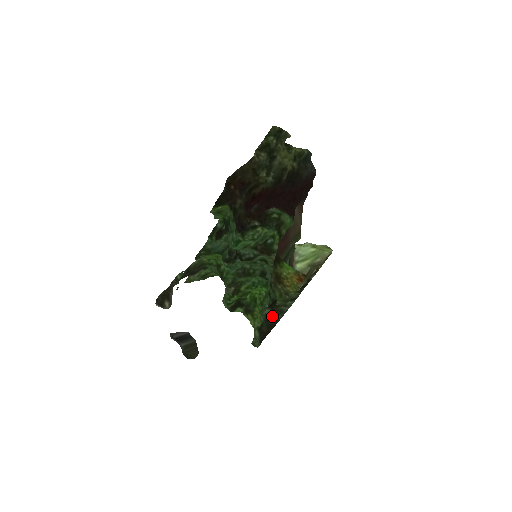
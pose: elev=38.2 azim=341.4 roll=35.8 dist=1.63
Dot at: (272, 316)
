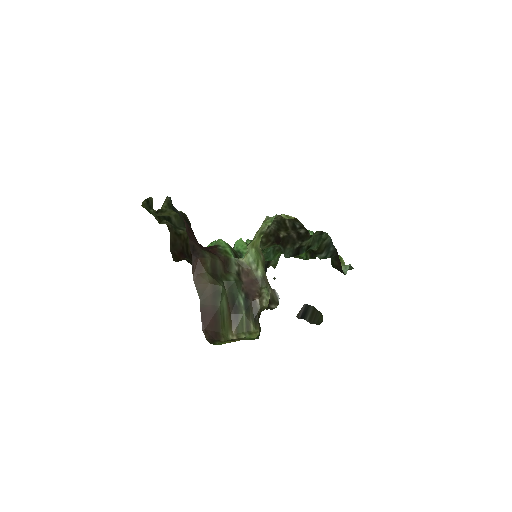
Dot at: (327, 254)
